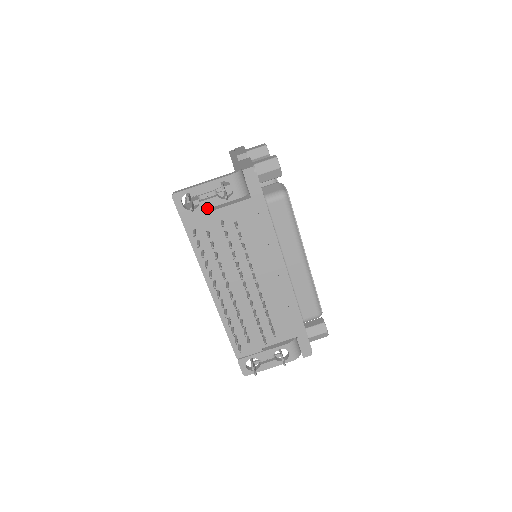
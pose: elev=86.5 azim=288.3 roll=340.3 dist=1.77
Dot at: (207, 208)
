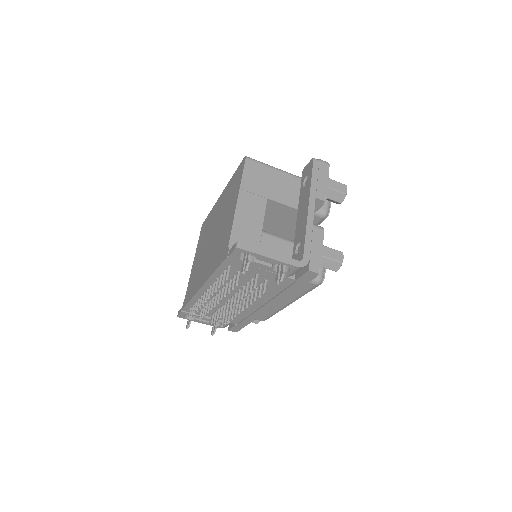
Dot at: (255, 266)
